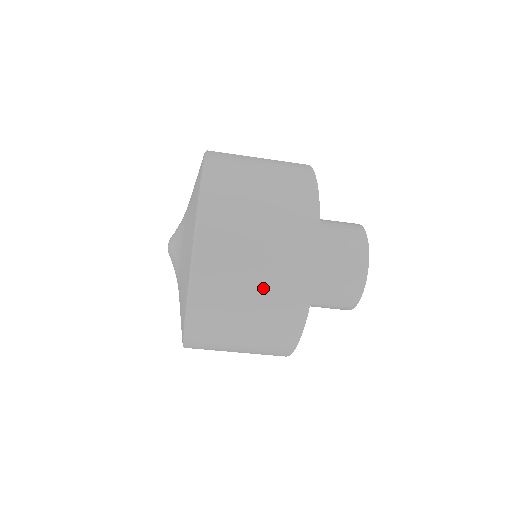
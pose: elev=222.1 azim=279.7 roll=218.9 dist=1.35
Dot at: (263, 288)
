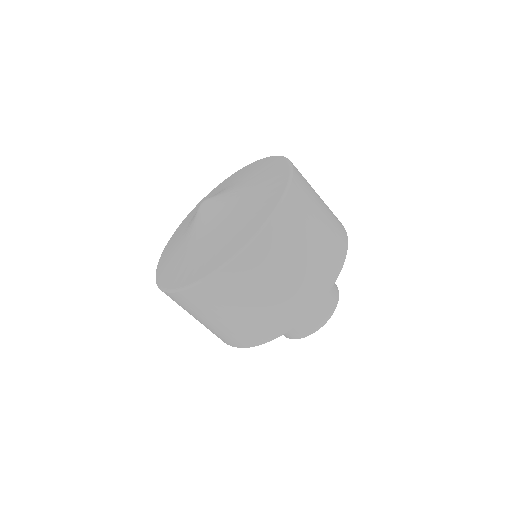
Dot at: (240, 320)
